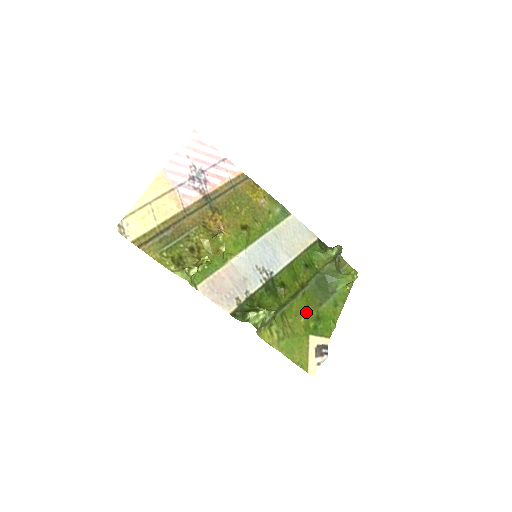
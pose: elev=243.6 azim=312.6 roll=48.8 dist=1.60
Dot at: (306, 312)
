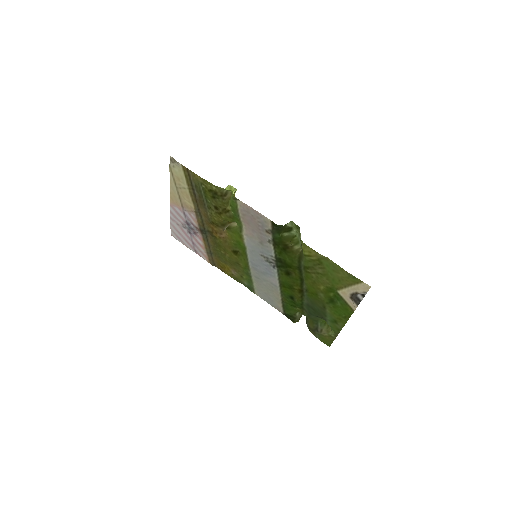
Dot at: (319, 292)
